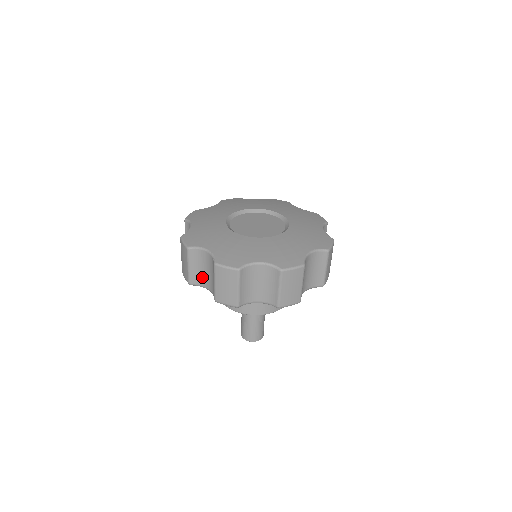
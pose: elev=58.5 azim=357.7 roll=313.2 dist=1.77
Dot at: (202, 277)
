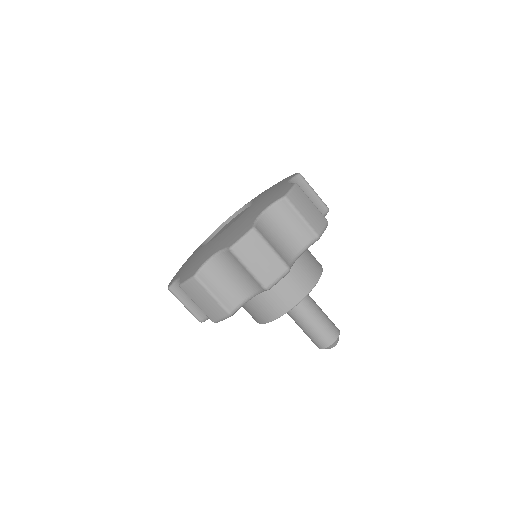
Dot at: occluded
